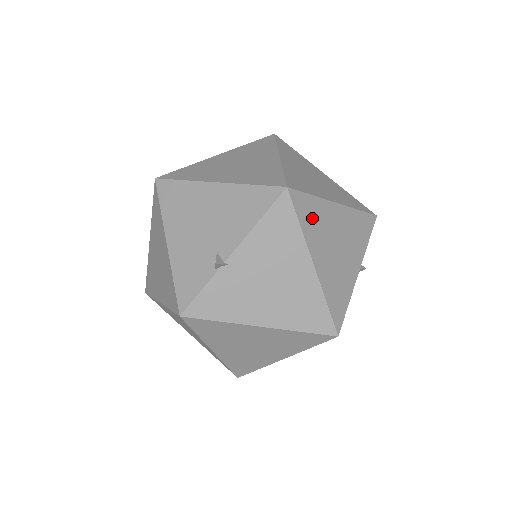
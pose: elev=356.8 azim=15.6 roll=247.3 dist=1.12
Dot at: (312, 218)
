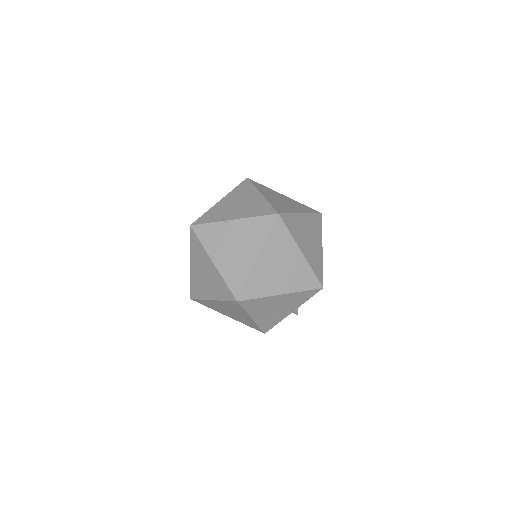
Dot at: (279, 240)
